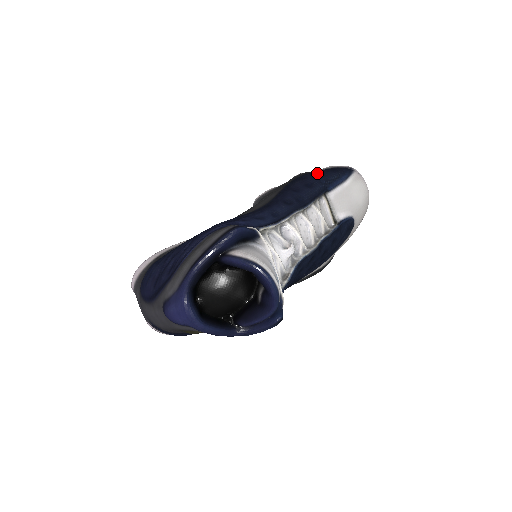
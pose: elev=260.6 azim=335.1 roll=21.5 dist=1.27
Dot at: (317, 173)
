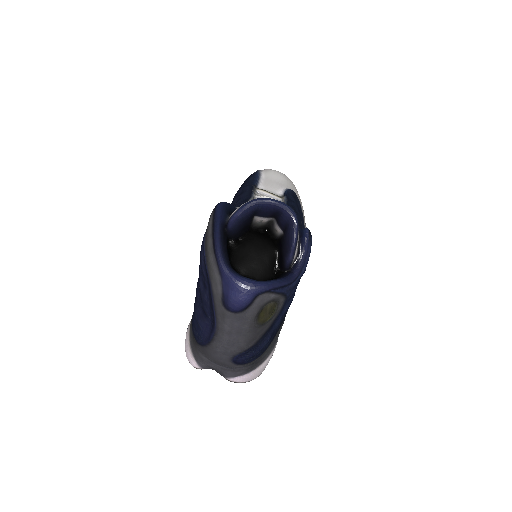
Dot at: occluded
